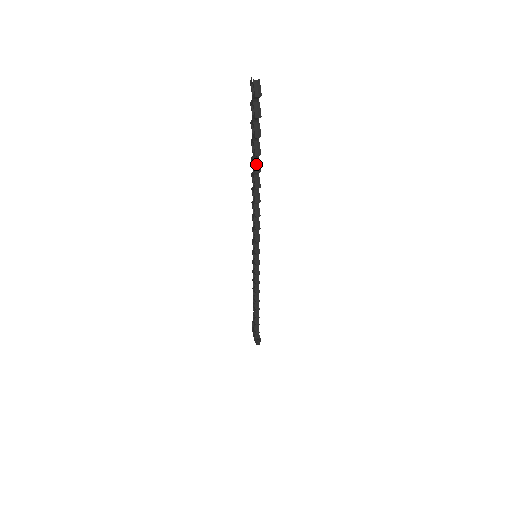
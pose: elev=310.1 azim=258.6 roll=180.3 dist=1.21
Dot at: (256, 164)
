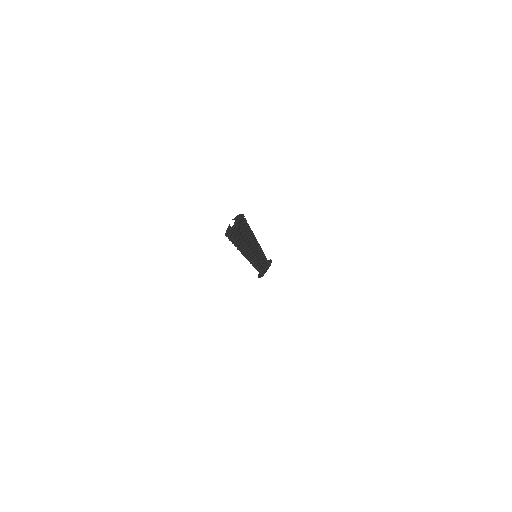
Dot at: occluded
